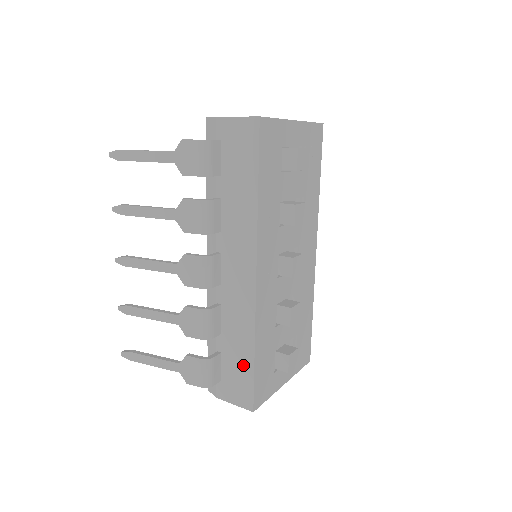
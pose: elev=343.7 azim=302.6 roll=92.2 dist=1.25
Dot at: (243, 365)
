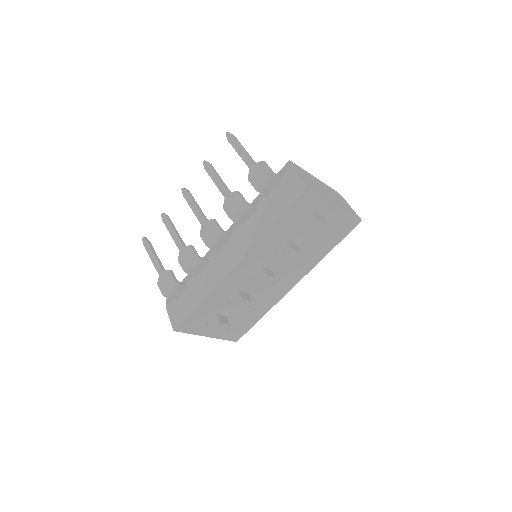
Dot at: (191, 303)
